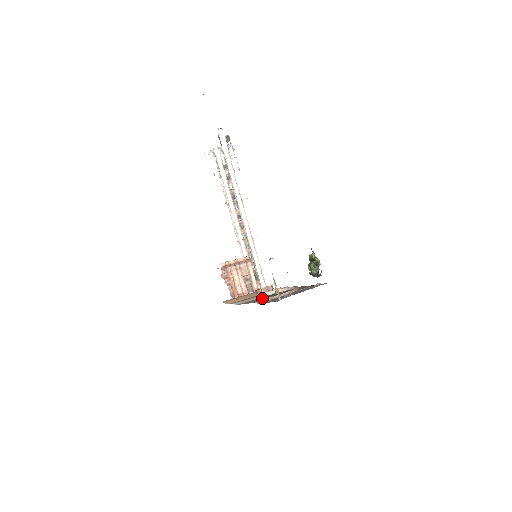
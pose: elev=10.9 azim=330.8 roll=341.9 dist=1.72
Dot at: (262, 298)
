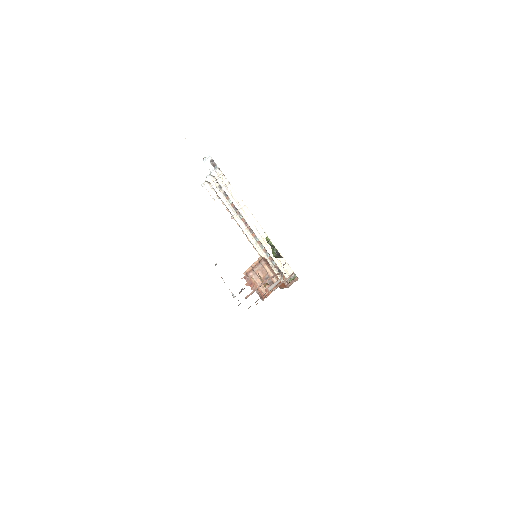
Dot at: occluded
